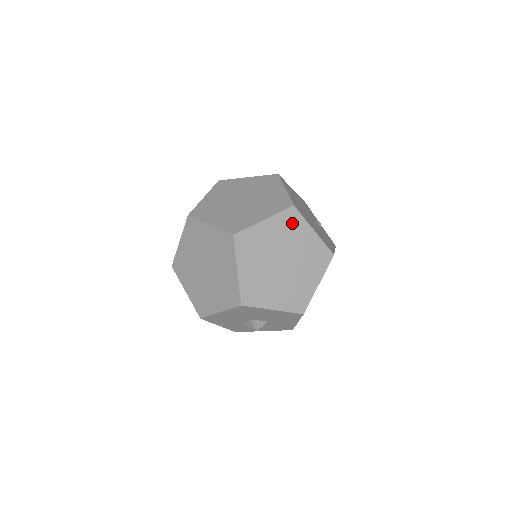
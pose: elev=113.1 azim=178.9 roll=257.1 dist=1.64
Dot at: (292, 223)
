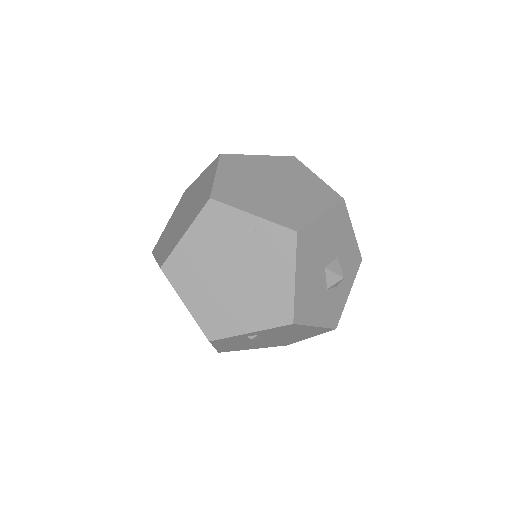
Dot at: (237, 162)
